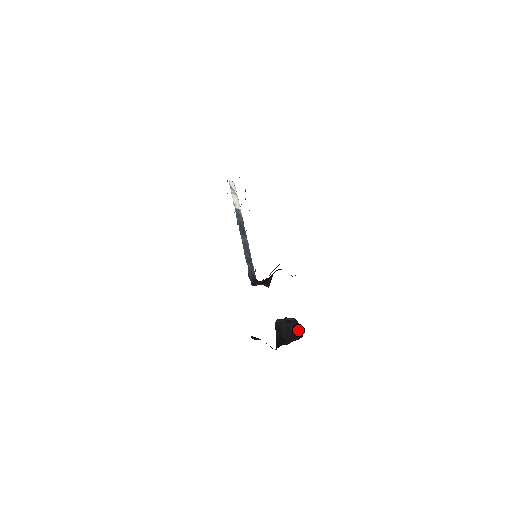
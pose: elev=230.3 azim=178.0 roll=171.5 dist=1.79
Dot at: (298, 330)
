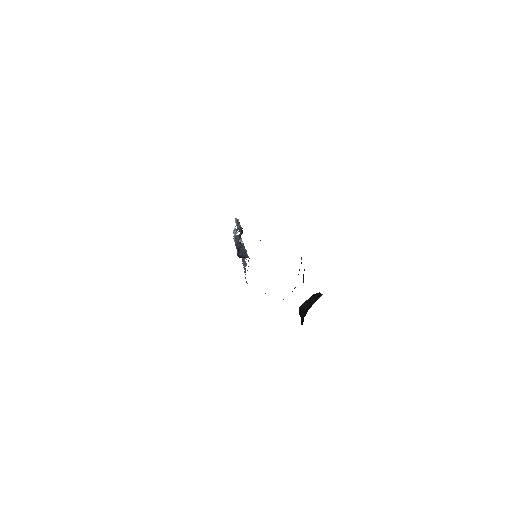
Dot at: (319, 296)
